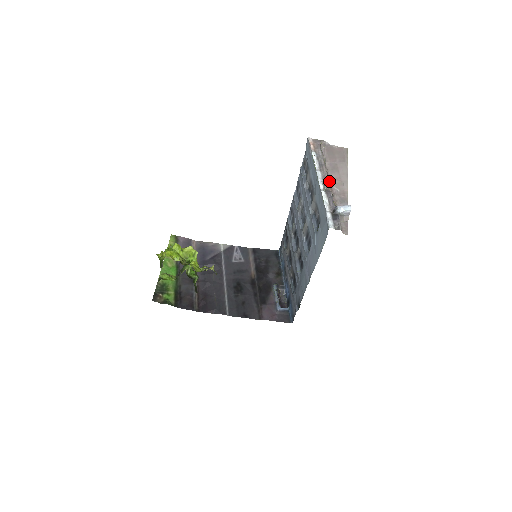
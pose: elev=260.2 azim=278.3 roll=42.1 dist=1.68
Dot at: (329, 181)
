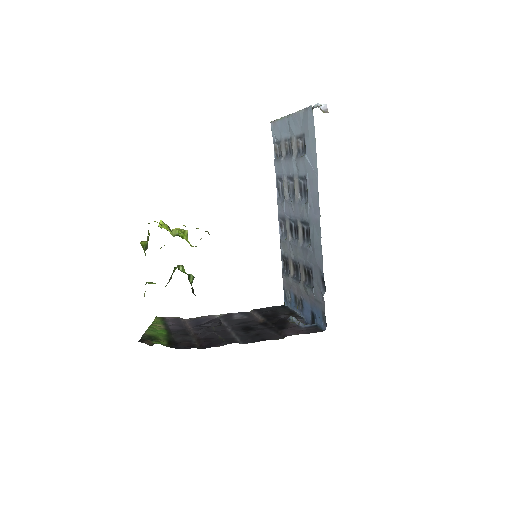
Dot at: occluded
